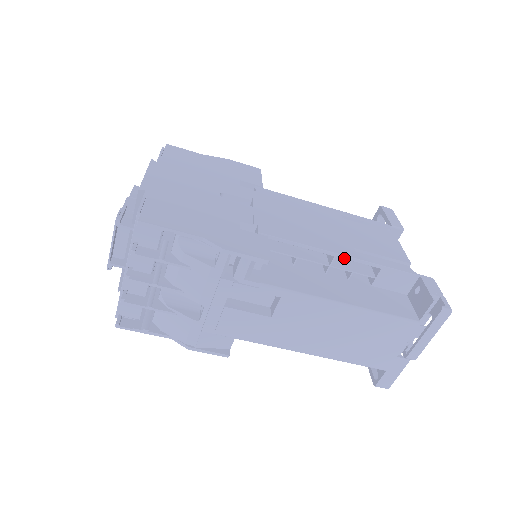
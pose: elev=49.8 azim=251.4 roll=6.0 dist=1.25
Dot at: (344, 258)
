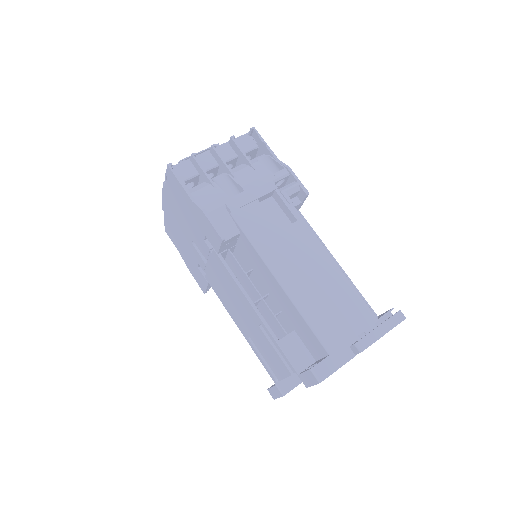
Dot at: occluded
